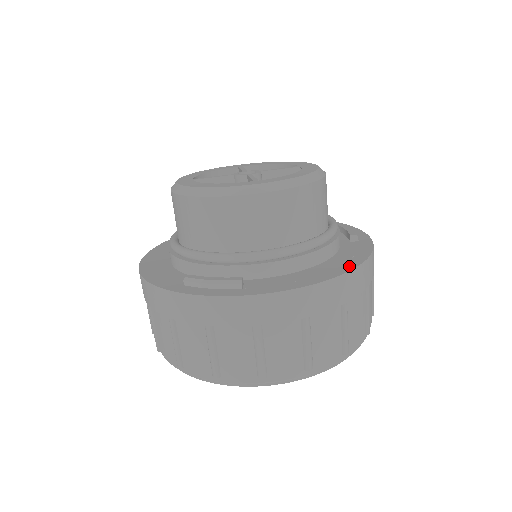
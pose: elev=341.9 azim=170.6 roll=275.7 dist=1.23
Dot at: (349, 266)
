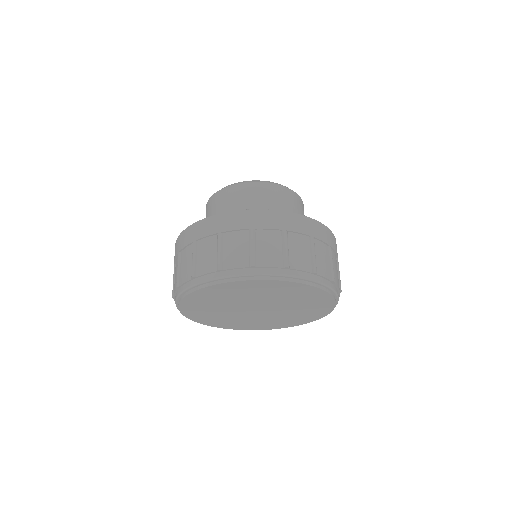
Dot at: occluded
